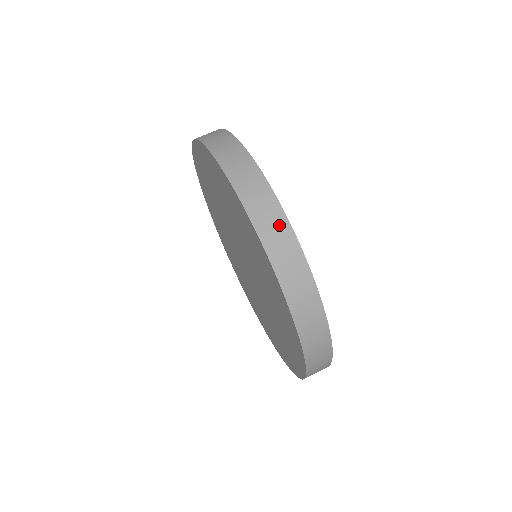
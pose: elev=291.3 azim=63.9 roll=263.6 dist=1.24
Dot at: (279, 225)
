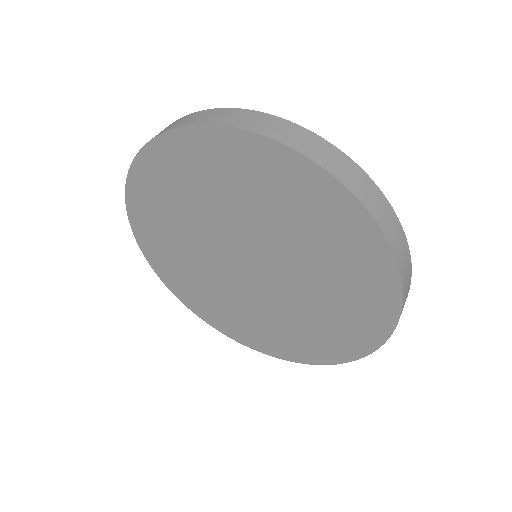
Dot at: (200, 115)
